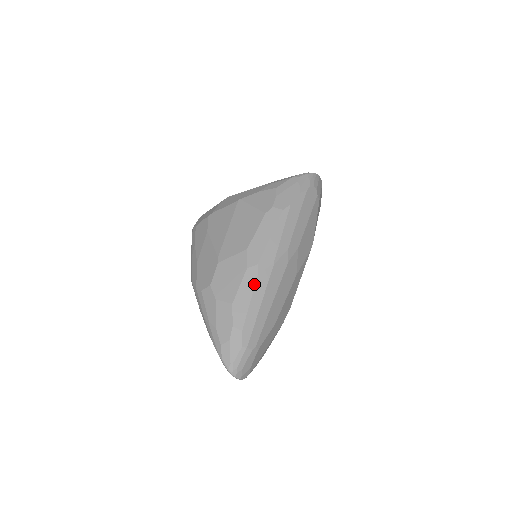
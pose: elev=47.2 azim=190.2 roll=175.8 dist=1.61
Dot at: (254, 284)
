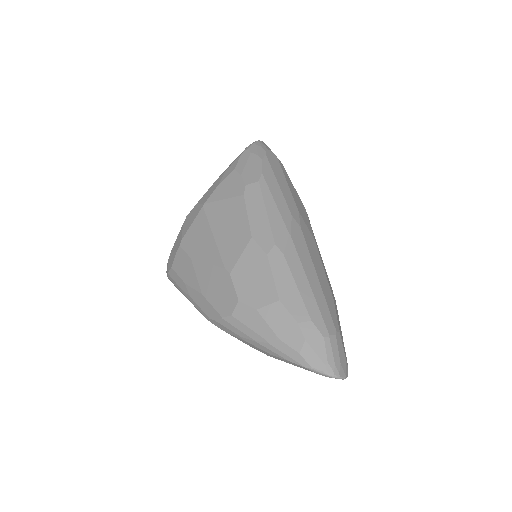
Dot at: (287, 266)
